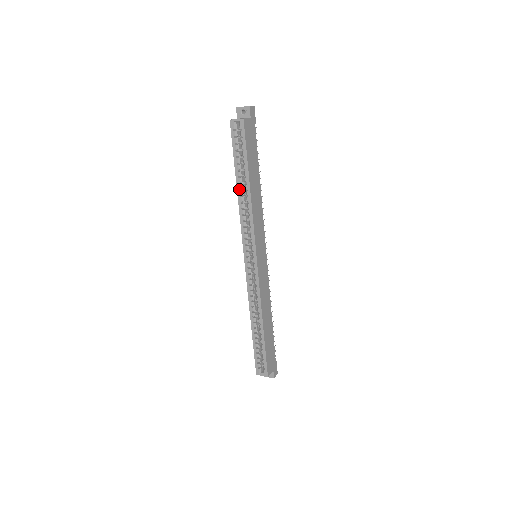
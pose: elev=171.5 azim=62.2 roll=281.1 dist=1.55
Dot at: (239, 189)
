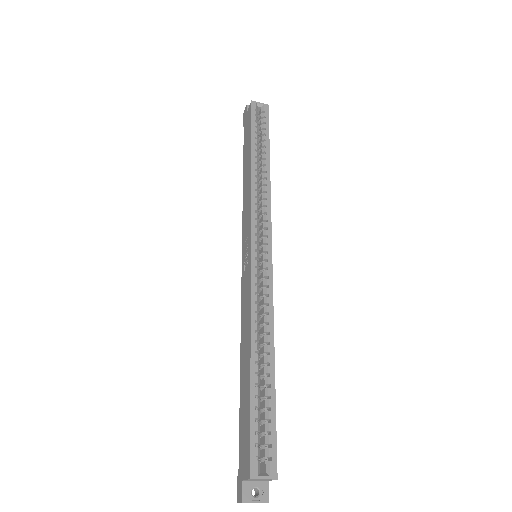
Dot at: (254, 162)
